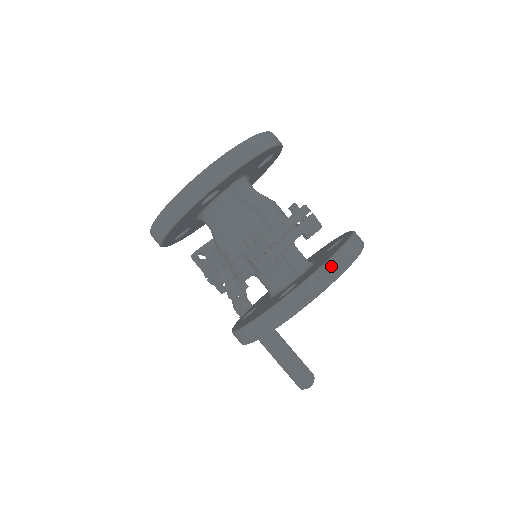
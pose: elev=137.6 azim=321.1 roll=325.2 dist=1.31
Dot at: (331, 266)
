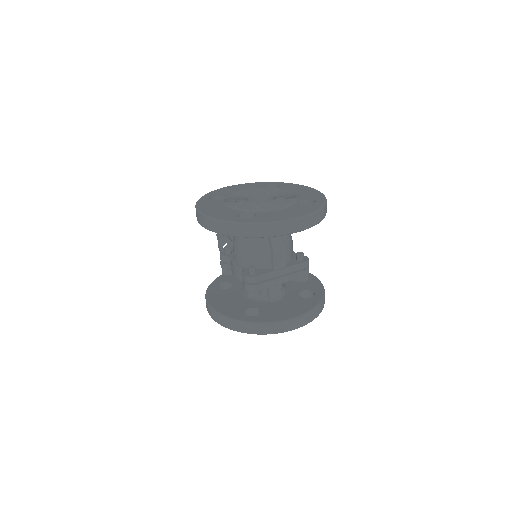
Dot at: (285, 324)
